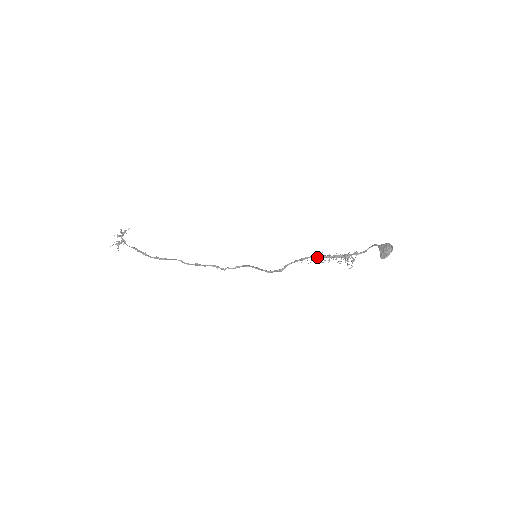
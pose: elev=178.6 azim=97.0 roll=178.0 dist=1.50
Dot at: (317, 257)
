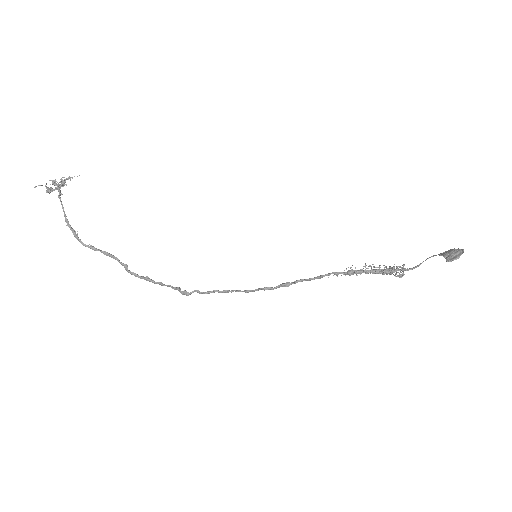
Dot at: (345, 272)
